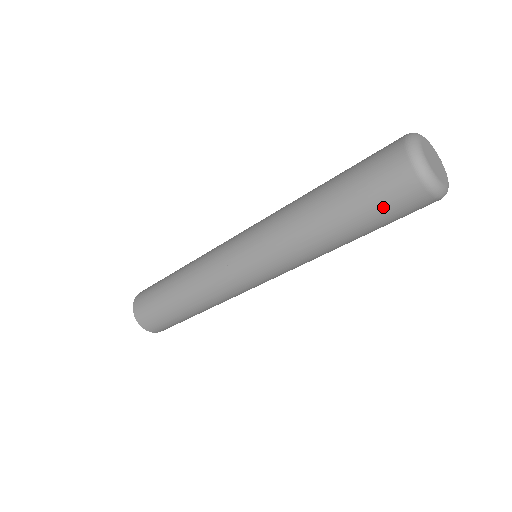
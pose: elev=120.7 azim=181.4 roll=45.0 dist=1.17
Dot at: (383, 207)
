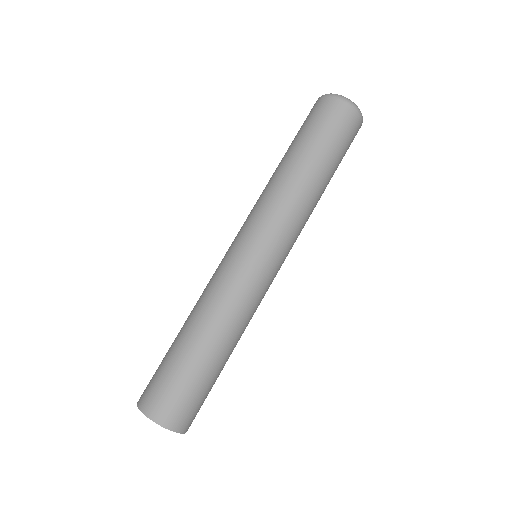
Dot at: (342, 138)
